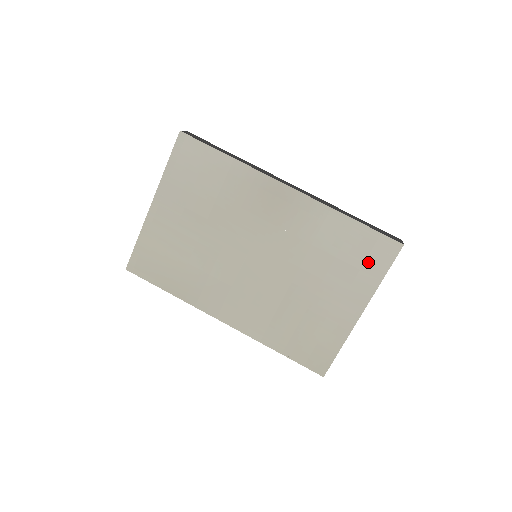
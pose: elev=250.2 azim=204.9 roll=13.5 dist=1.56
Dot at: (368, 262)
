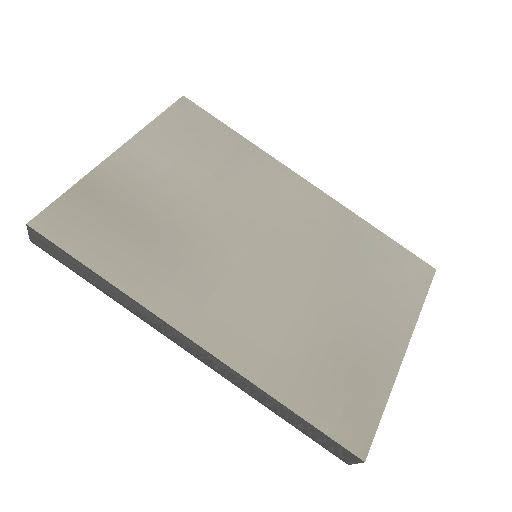
Dot at: (403, 282)
